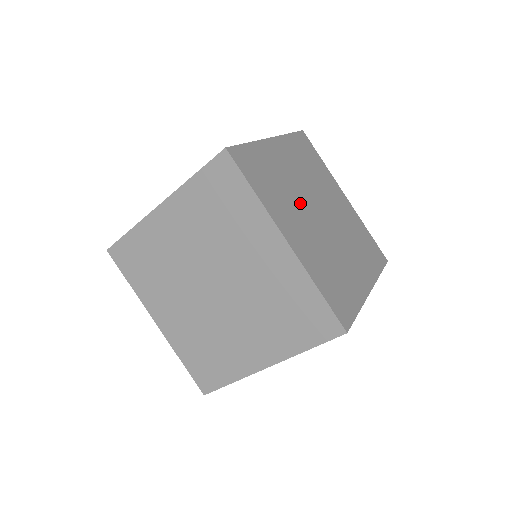
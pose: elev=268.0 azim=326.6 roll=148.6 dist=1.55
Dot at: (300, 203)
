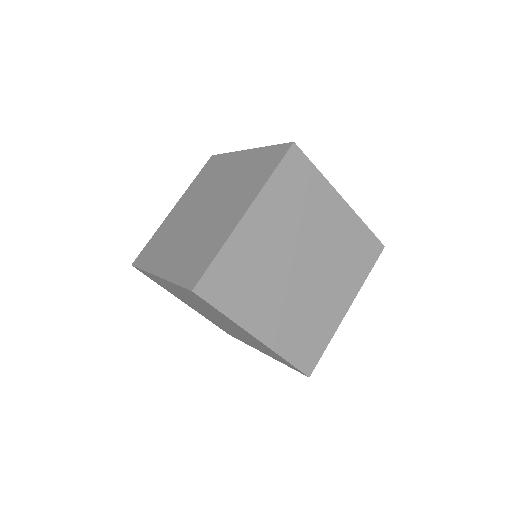
Dot at: (276, 276)
